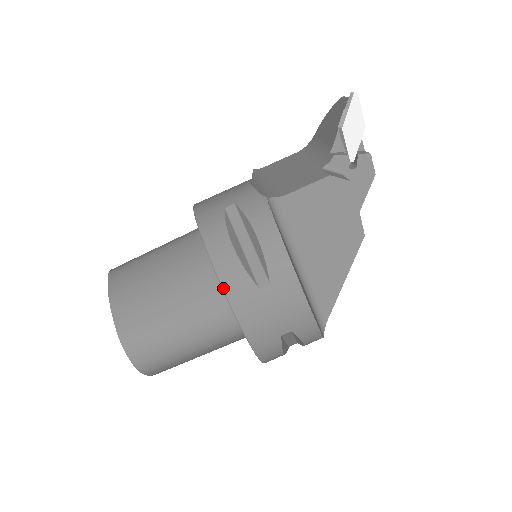
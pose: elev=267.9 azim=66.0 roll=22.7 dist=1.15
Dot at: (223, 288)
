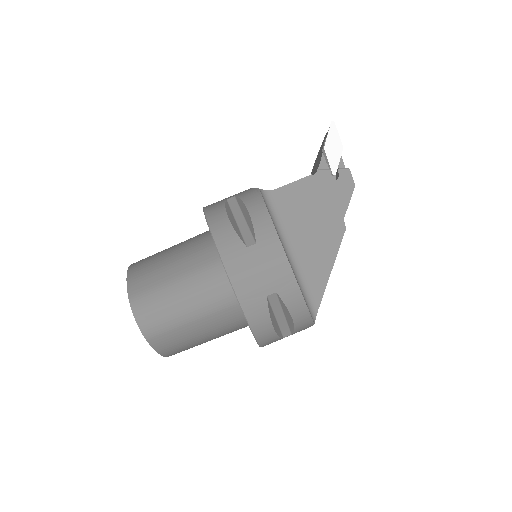
Dot at: (217, 247)
